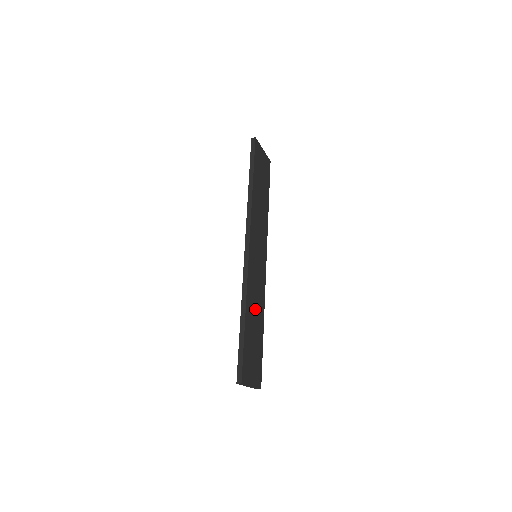
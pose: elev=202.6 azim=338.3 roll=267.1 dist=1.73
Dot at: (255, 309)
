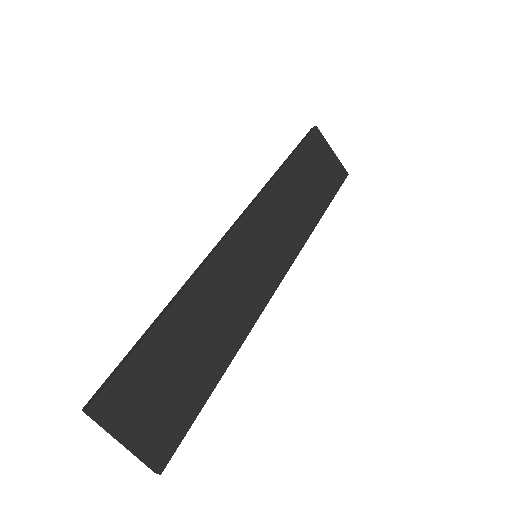
Dot at: (210, 321)
